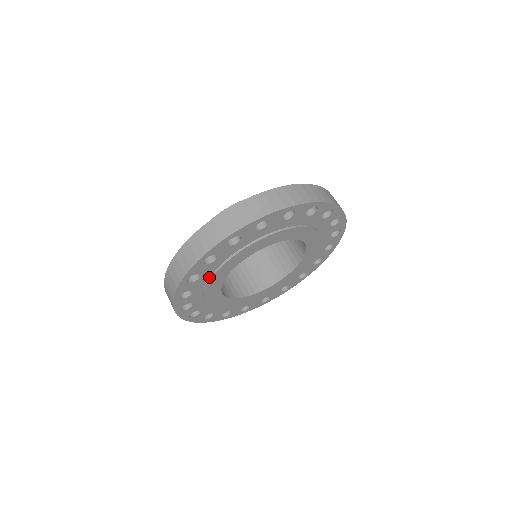
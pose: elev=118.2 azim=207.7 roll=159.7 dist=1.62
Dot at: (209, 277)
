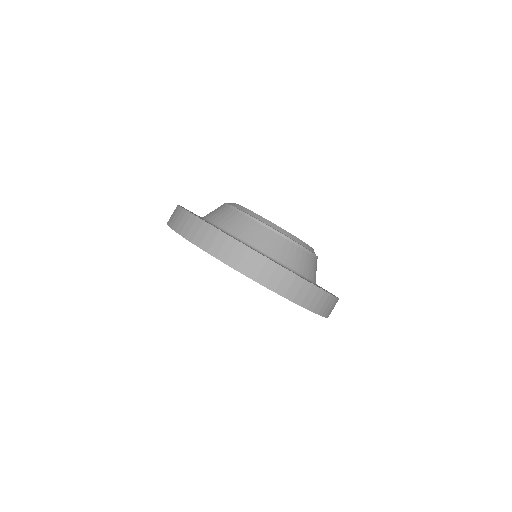
Dot at: occluded
